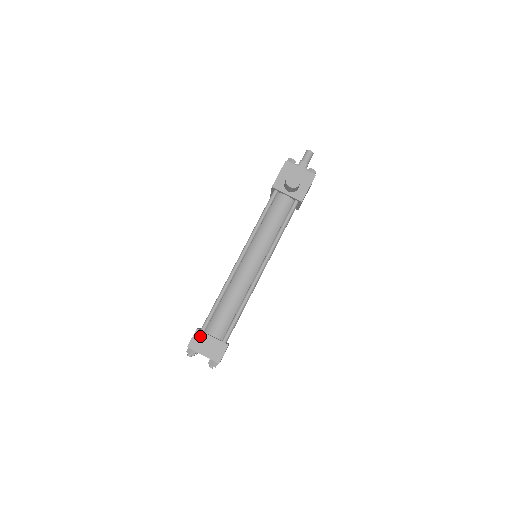
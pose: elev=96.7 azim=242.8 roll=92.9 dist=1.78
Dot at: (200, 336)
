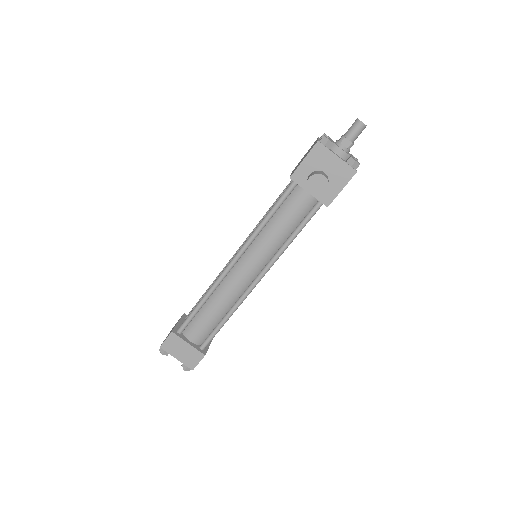
Dot at: (175, 340)
